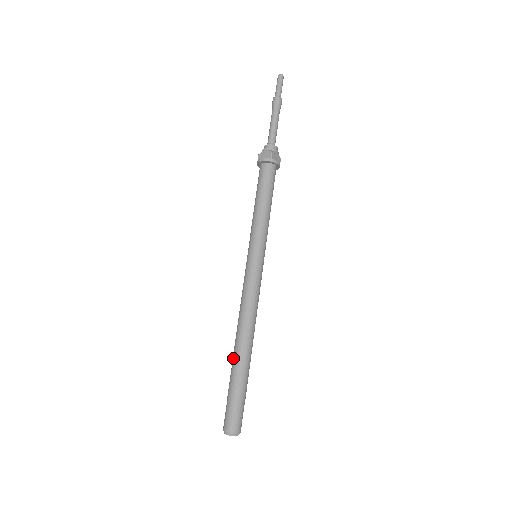
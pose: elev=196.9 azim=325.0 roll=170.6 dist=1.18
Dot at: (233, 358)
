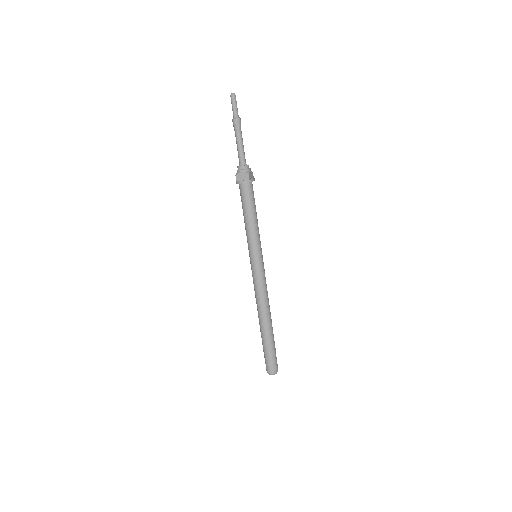
Dot at: (261, 330)
